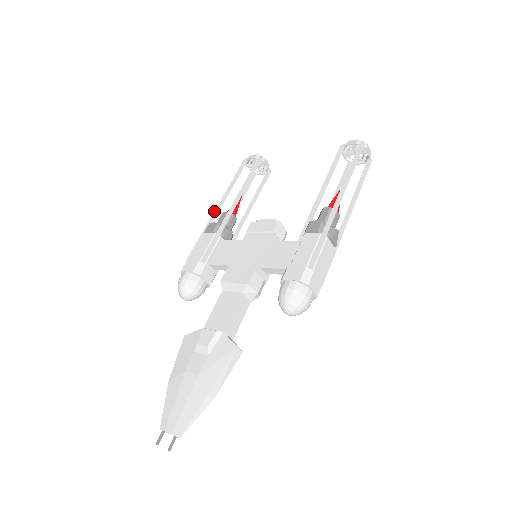
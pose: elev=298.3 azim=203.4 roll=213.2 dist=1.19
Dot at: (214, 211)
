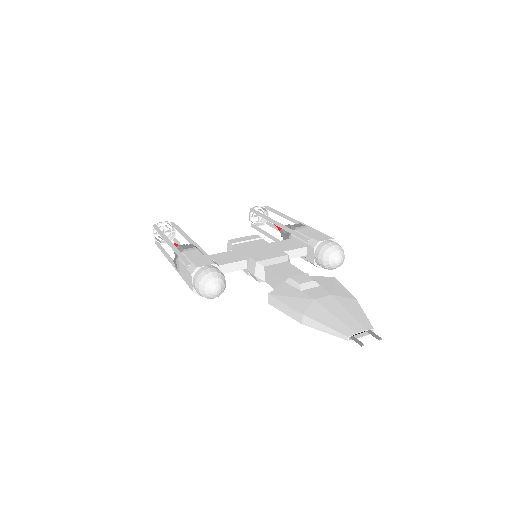
Dot at: (170, 244)
